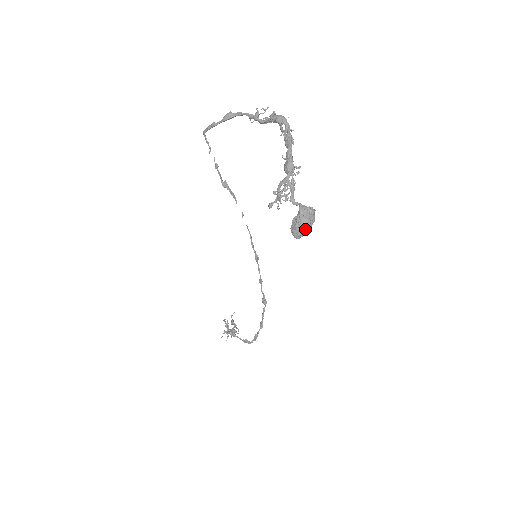
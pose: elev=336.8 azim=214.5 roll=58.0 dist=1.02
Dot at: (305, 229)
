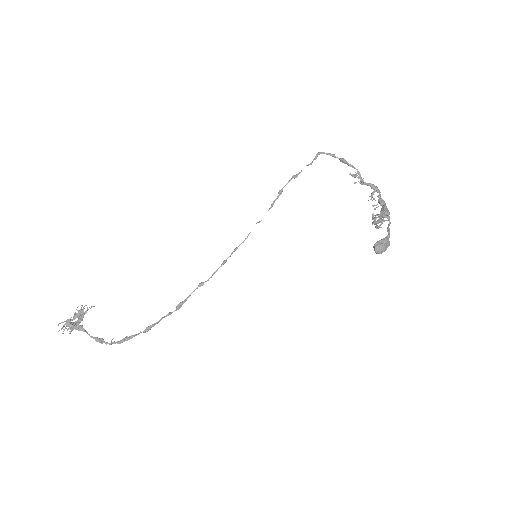
Dot at: (384, 250)
